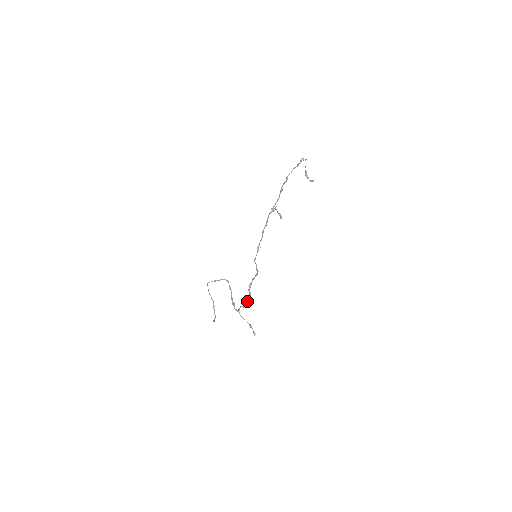
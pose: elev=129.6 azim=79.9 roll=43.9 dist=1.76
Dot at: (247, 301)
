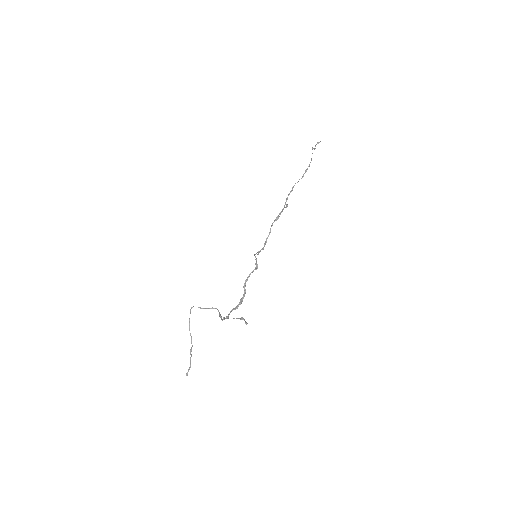
Dot at: (240, 300)
